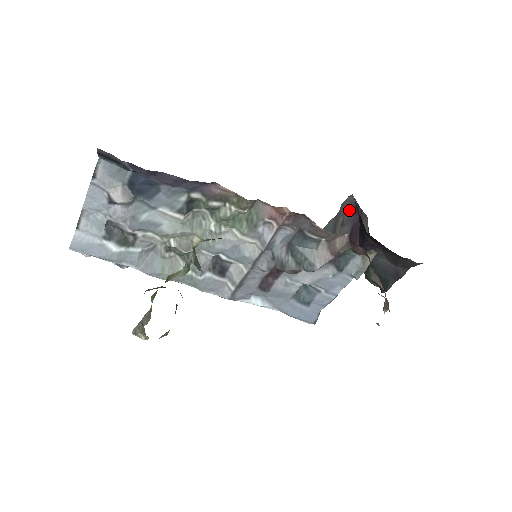
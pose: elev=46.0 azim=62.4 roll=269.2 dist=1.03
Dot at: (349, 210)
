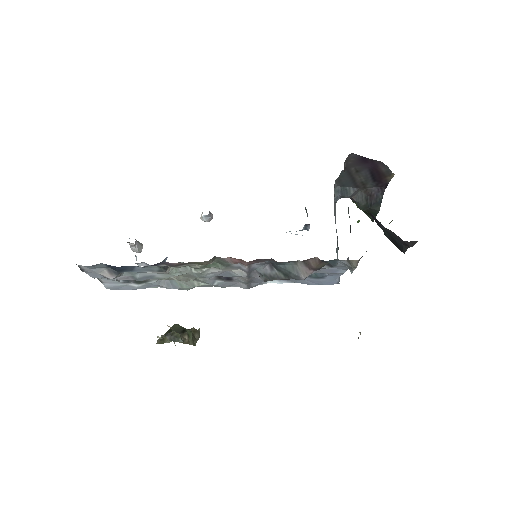
Dot at: (357, 162)
